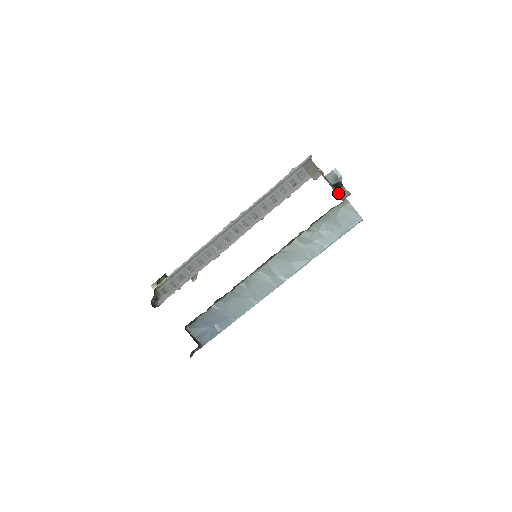
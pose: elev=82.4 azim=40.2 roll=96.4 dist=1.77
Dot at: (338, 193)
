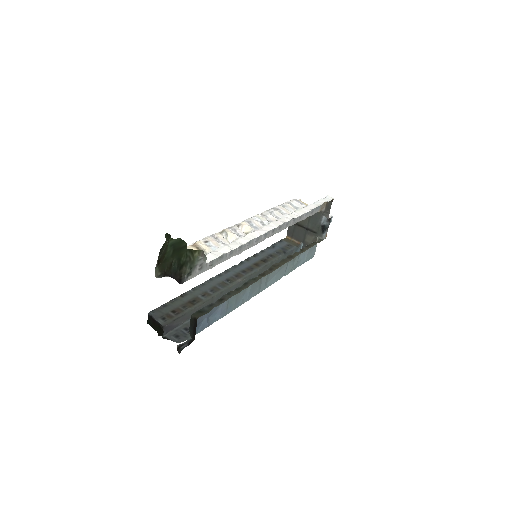
Dot at: (322, 233)
